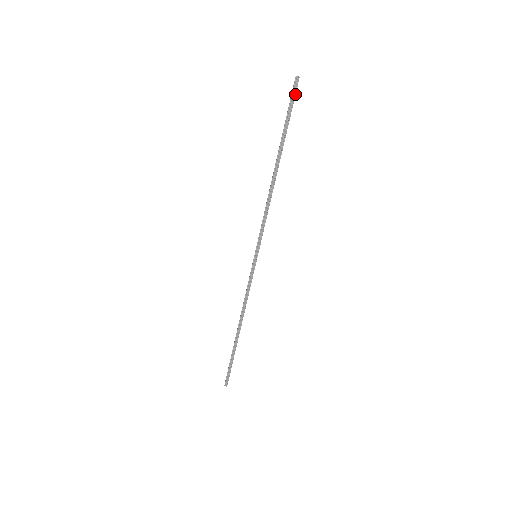
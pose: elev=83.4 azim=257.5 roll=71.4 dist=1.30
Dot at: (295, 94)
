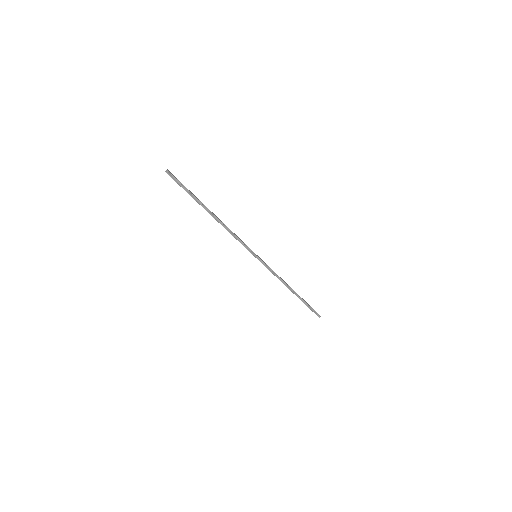
Dot at: (176, 179)
